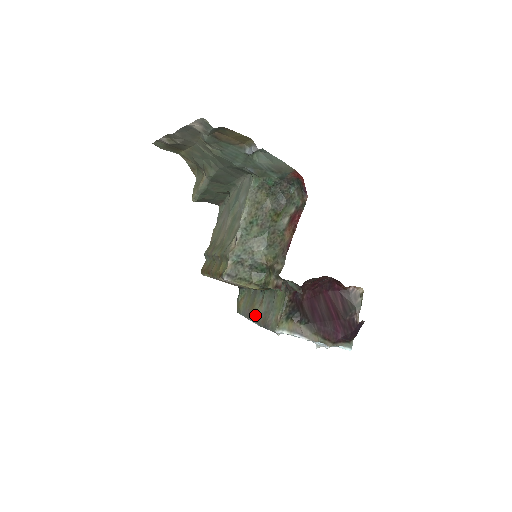
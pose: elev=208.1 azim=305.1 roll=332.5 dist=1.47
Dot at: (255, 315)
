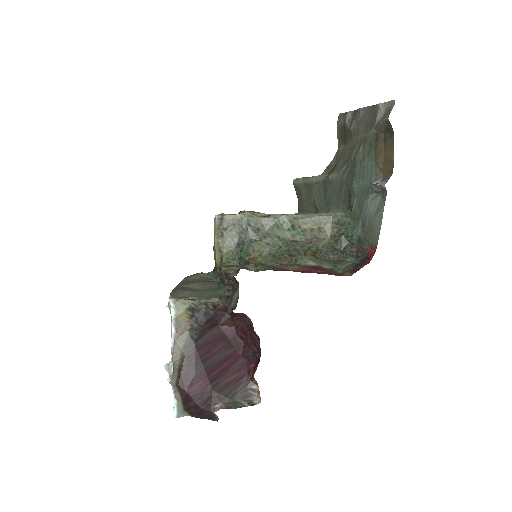
Dot at: (186, 284)
